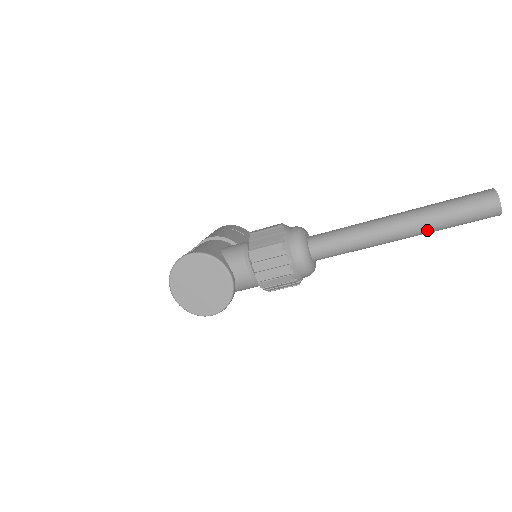
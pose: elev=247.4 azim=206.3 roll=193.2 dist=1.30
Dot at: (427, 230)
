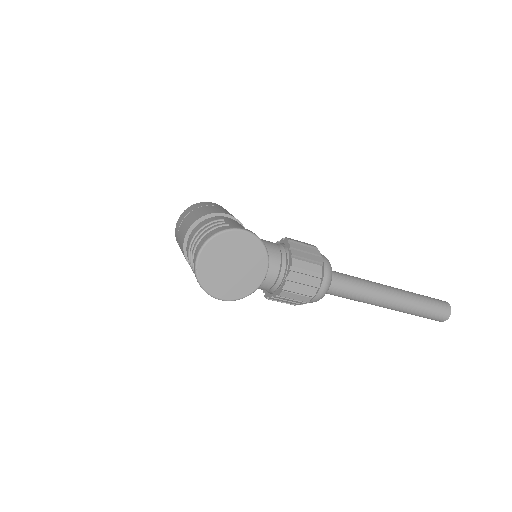
Dot at: (405, 310)
